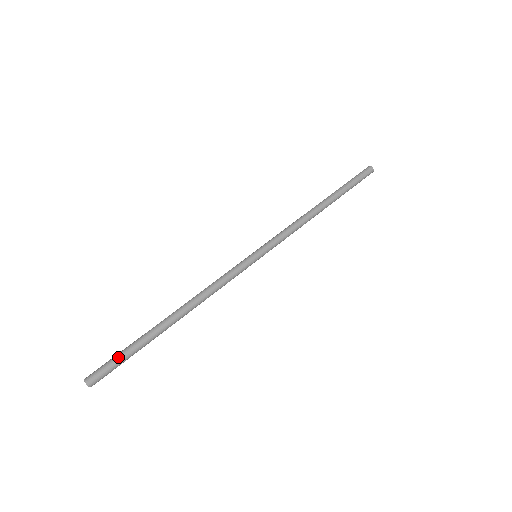
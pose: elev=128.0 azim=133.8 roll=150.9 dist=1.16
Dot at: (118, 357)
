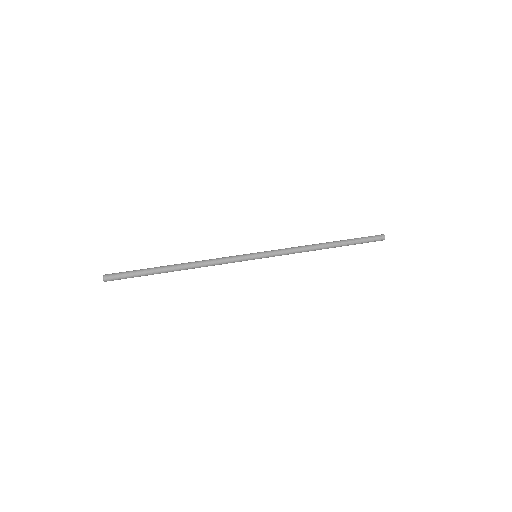
Dot at: (130, 272)
